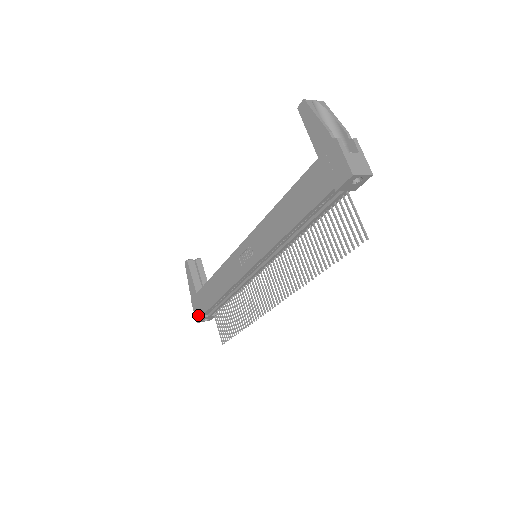
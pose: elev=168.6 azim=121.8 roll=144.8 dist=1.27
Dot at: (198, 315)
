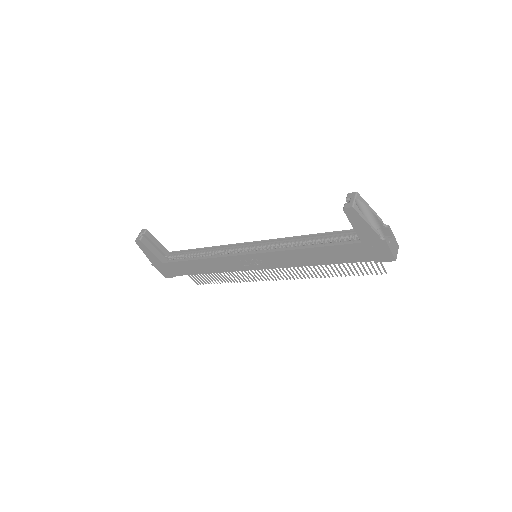
Dot at: (168, 275)
